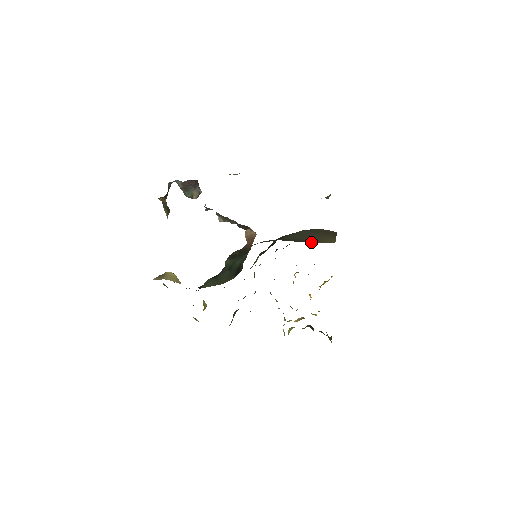
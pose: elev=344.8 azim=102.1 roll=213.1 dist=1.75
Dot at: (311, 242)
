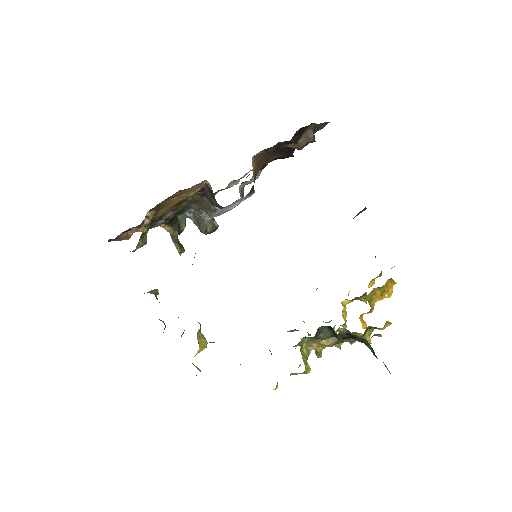
Dot at: occluded
